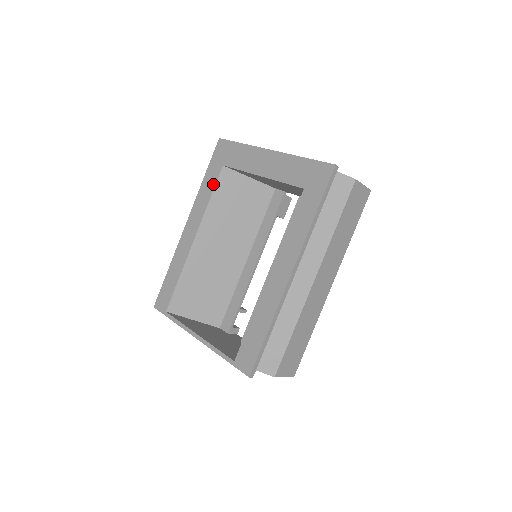
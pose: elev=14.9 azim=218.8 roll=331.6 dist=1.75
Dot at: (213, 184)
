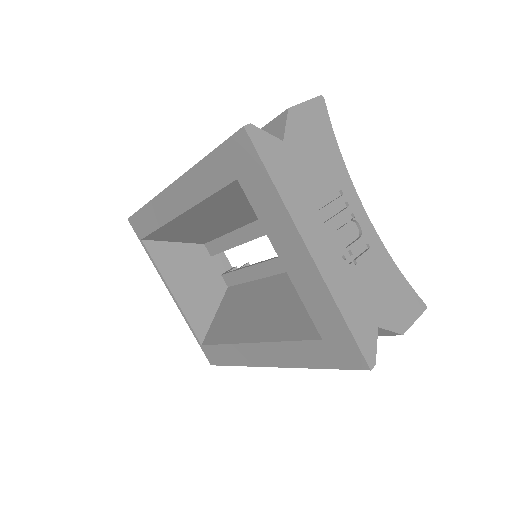
Dot at: (216, 186)
